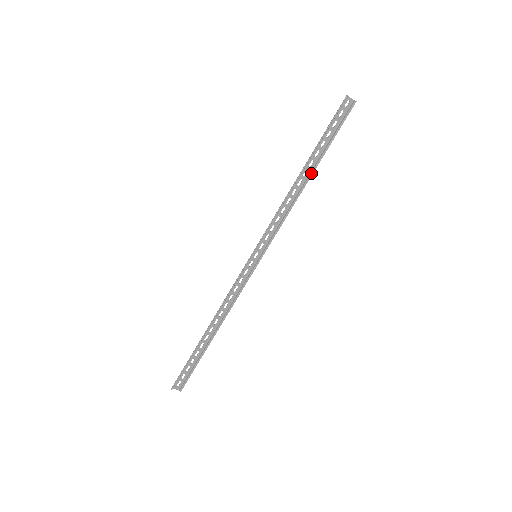
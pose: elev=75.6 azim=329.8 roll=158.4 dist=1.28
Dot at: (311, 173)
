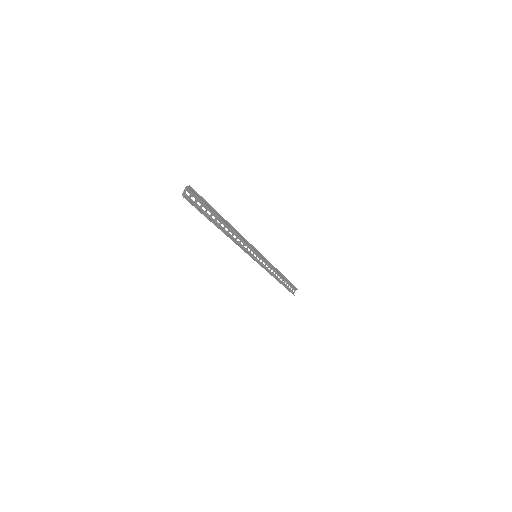
Dot at: (225, 221)
